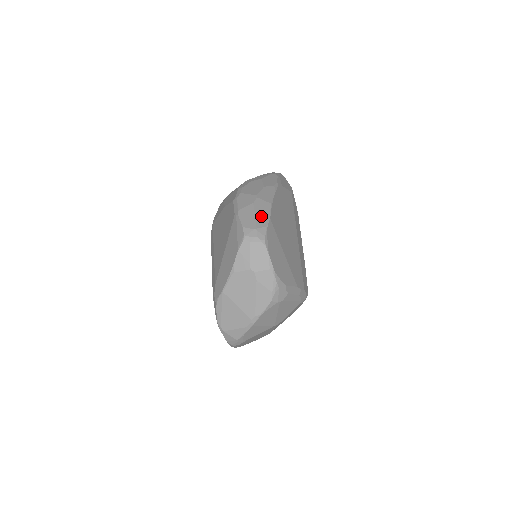
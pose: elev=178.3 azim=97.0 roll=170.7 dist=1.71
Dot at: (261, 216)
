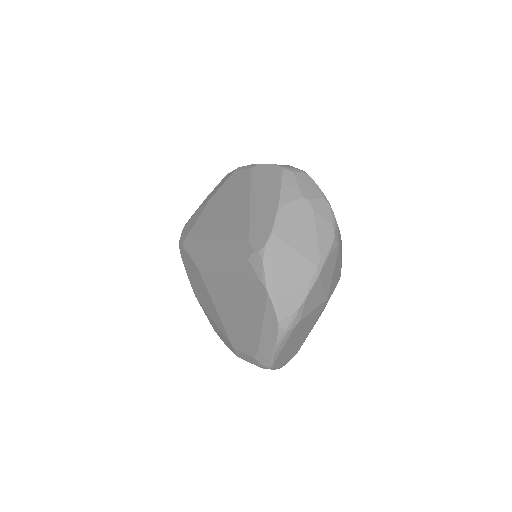
Dot at: occluded
